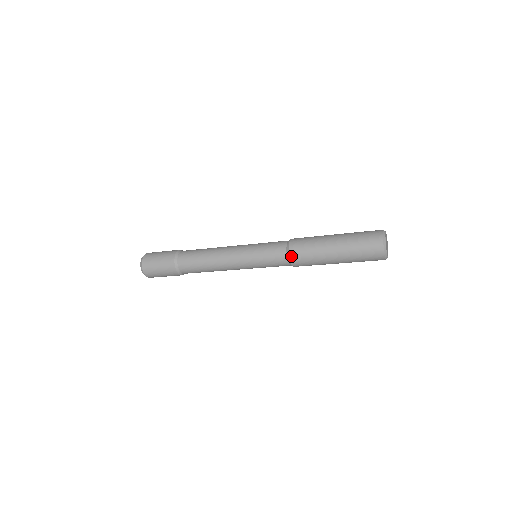
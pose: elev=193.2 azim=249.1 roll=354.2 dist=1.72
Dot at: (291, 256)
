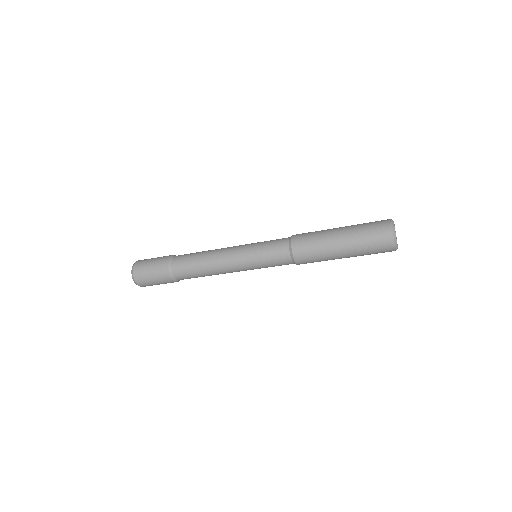
Dot at: (293, 246)
